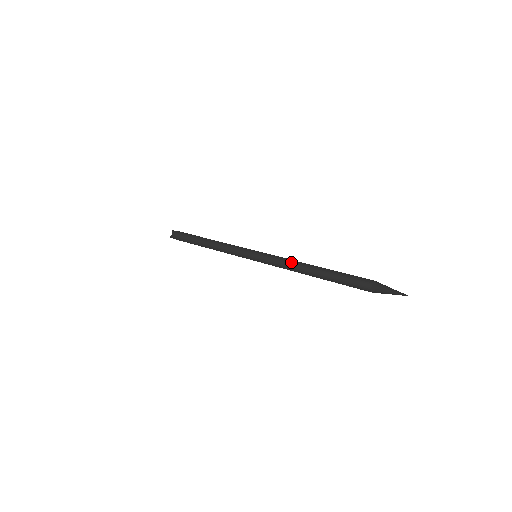
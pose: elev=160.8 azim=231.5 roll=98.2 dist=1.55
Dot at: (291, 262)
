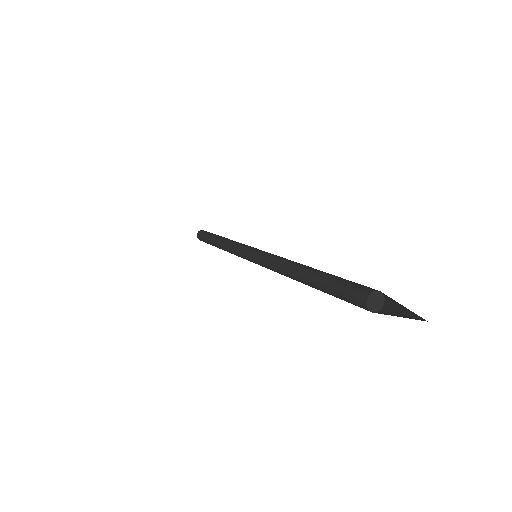
Dot at: (284, 260)
